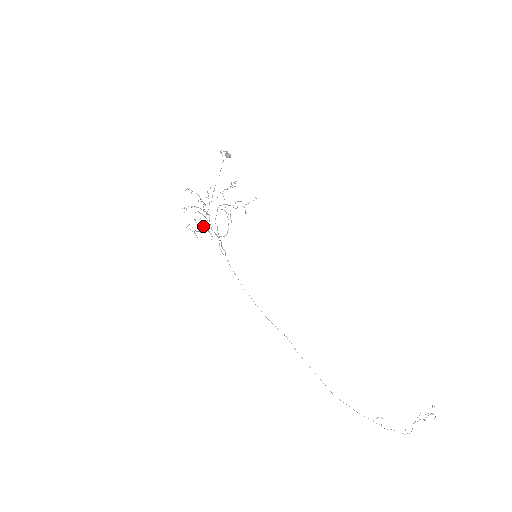
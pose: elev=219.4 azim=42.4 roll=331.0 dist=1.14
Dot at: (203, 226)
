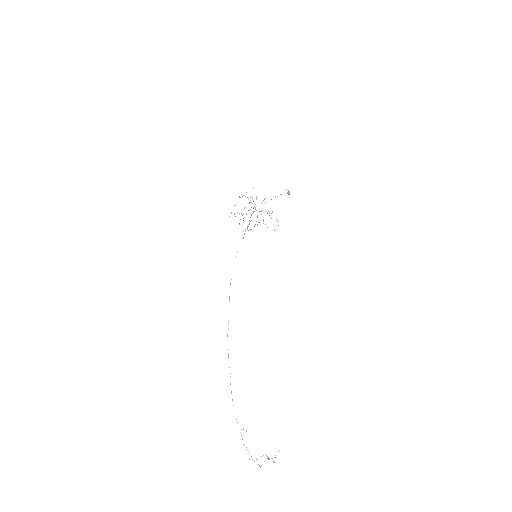
Dot at: occluded
